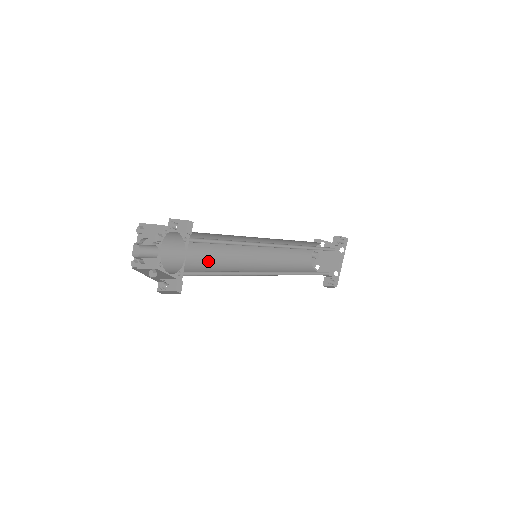
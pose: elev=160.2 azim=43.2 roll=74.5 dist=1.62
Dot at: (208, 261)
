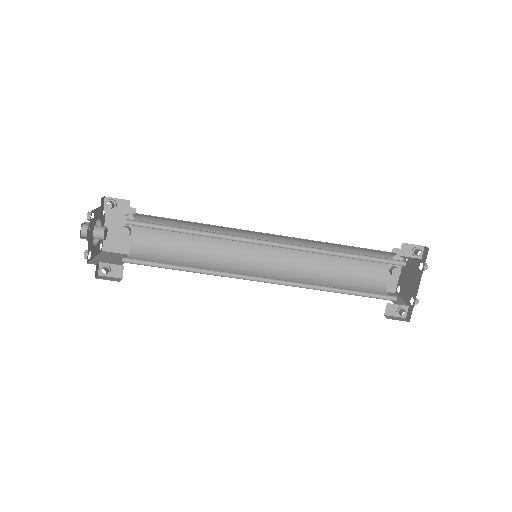
Dot at: (196, 255)
